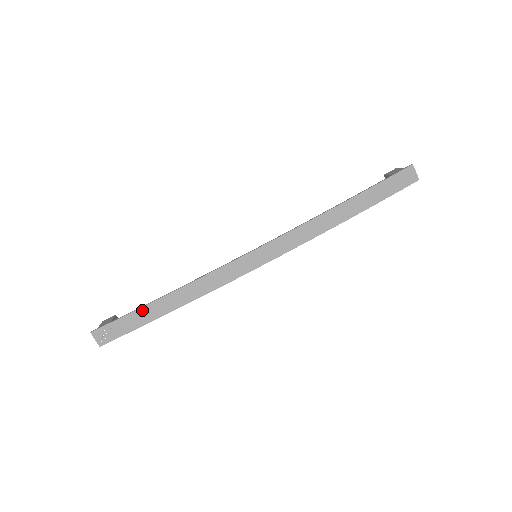
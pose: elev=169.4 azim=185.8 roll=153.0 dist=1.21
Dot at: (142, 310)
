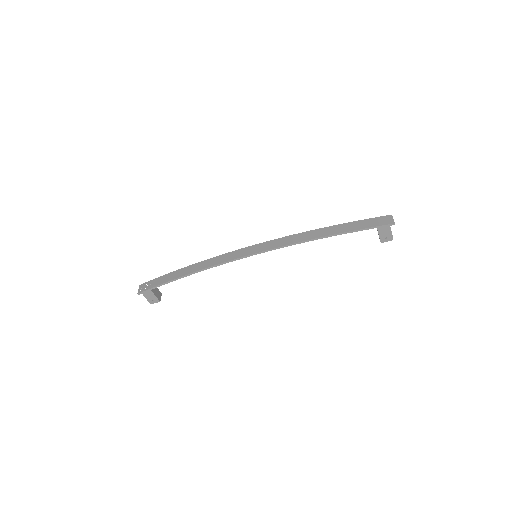
Dot at: (172, 273)
